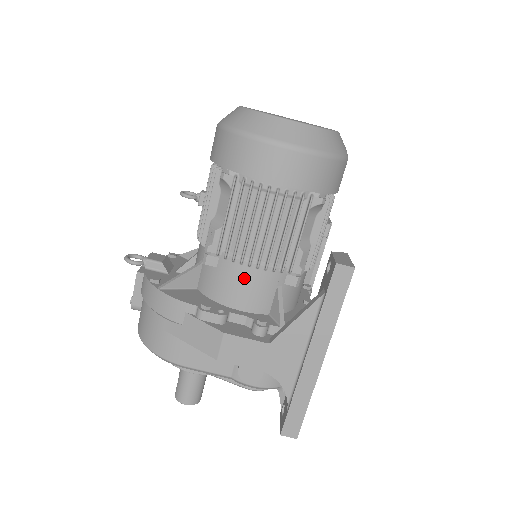
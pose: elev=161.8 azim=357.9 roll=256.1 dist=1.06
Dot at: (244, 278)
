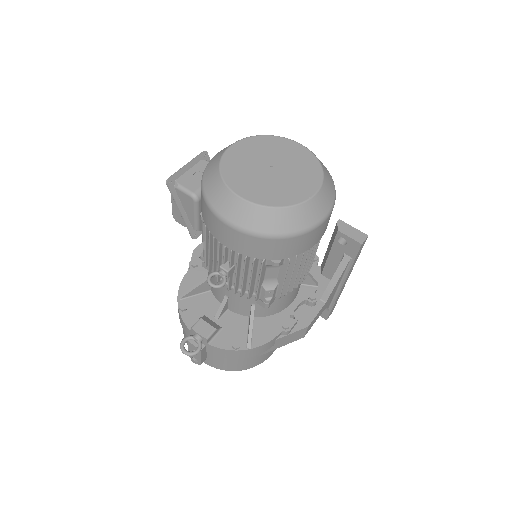
Dot at: (295, 290)
